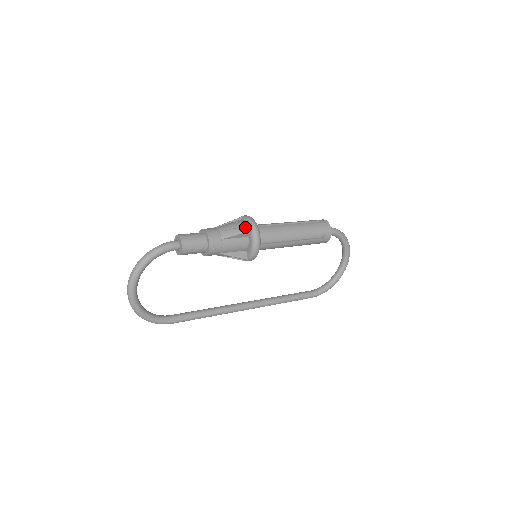
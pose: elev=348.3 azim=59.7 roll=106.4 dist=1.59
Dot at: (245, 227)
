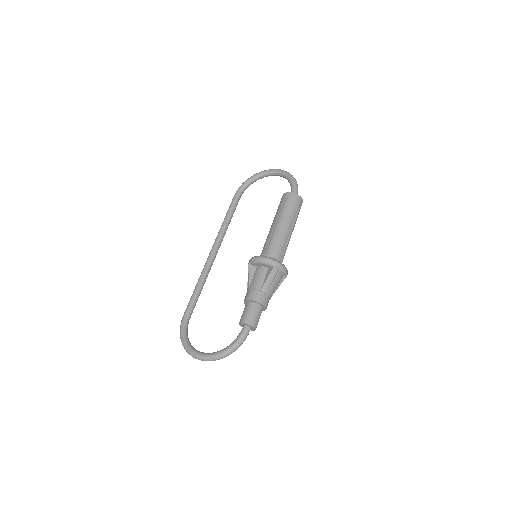
Dot at: (282, 280)
